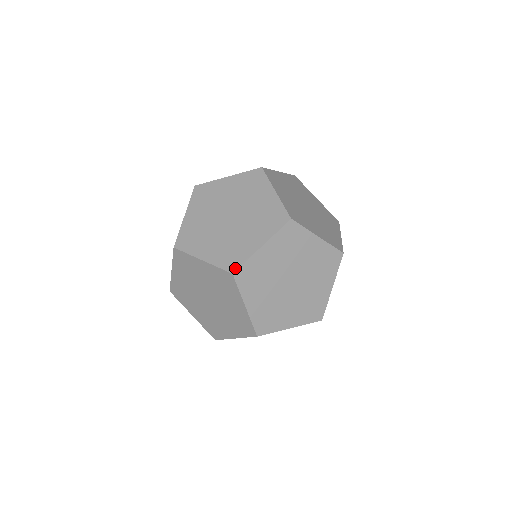
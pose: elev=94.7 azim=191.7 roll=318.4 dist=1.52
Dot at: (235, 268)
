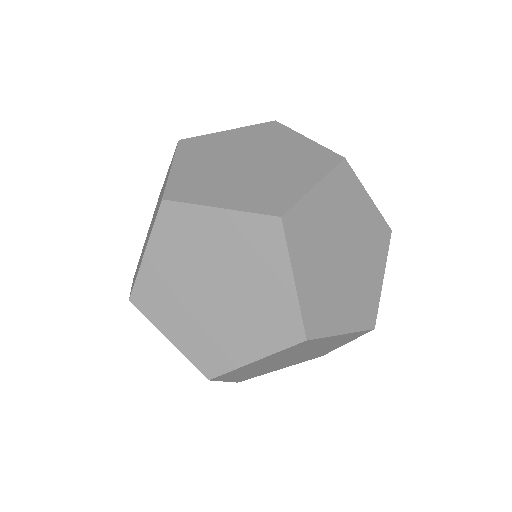
Dot at: (313, 335)
